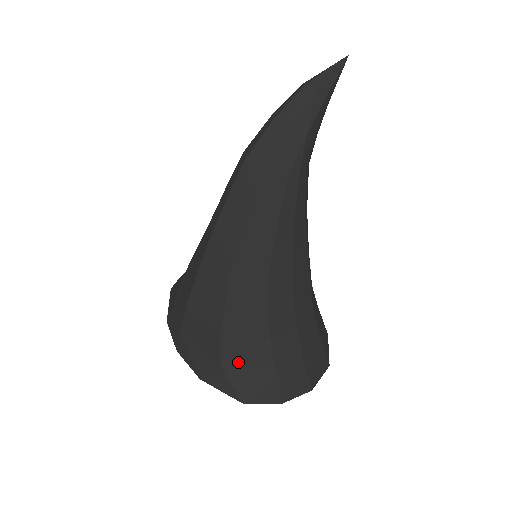
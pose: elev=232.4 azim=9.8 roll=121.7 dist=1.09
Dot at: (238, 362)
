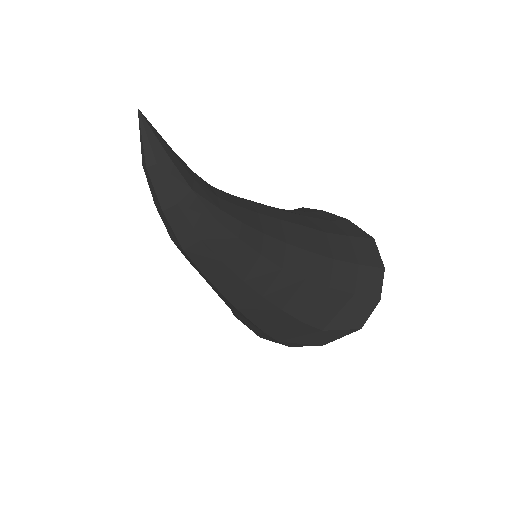
Dot at: (330, 318)
